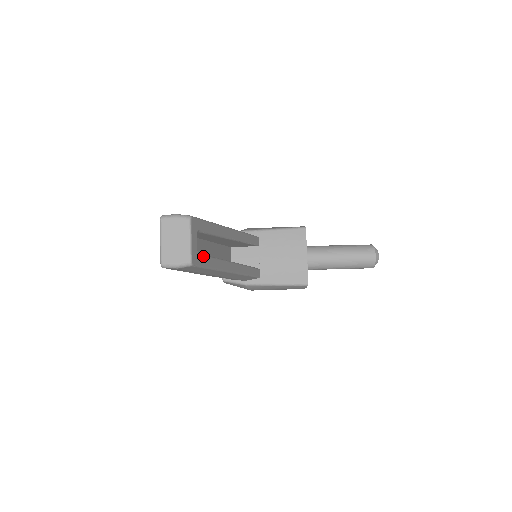
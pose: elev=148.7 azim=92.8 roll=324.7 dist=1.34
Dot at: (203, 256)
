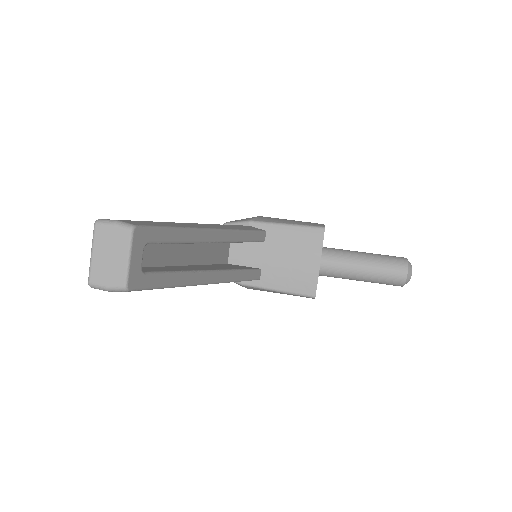
Dot at: (153, 274)
